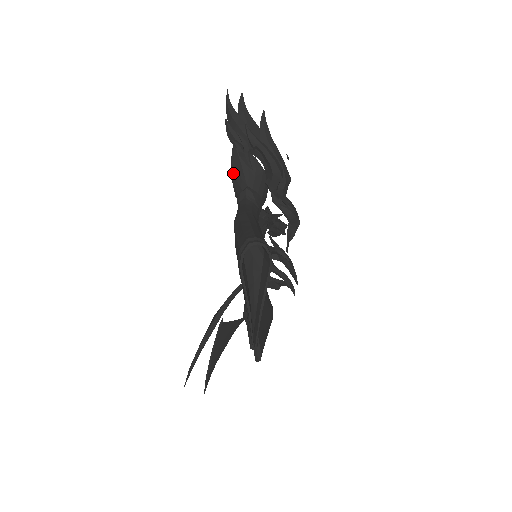
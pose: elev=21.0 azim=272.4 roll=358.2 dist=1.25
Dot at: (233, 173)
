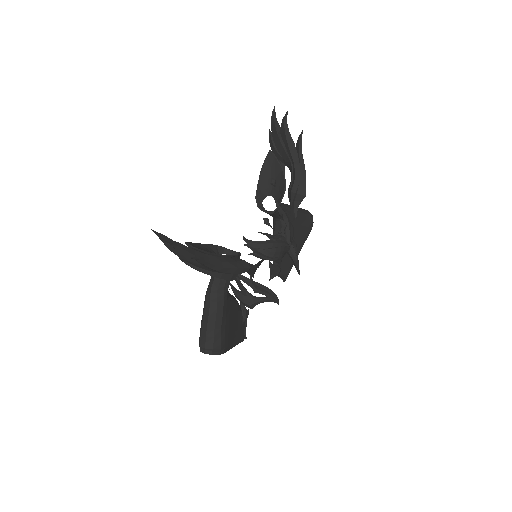
Dot at: (200, 246)
